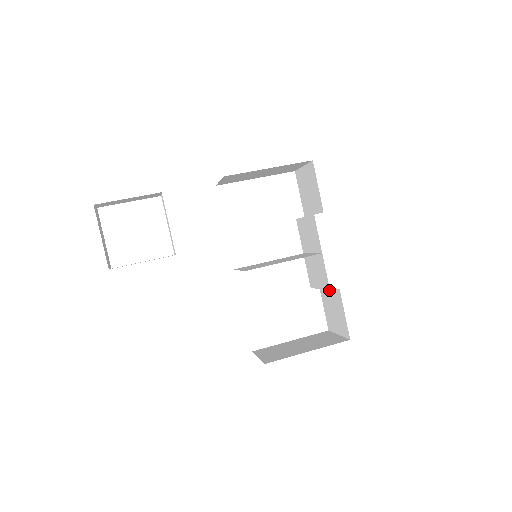
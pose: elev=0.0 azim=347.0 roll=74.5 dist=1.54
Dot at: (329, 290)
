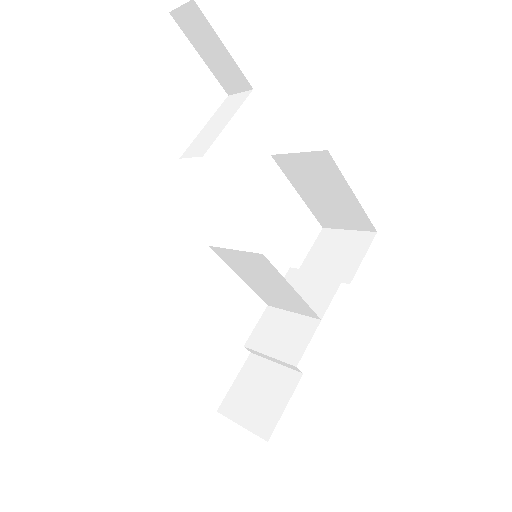
Dot at: (296, 364)
